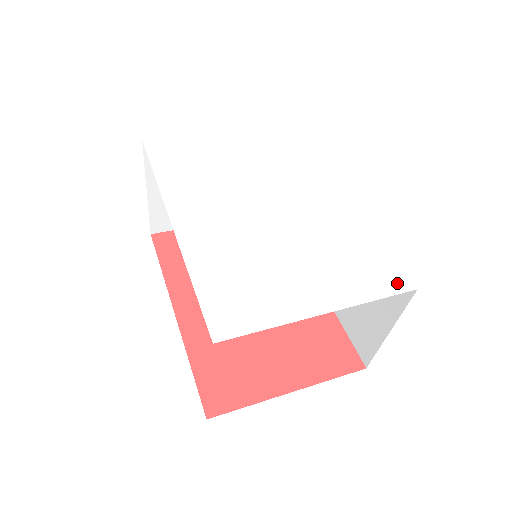
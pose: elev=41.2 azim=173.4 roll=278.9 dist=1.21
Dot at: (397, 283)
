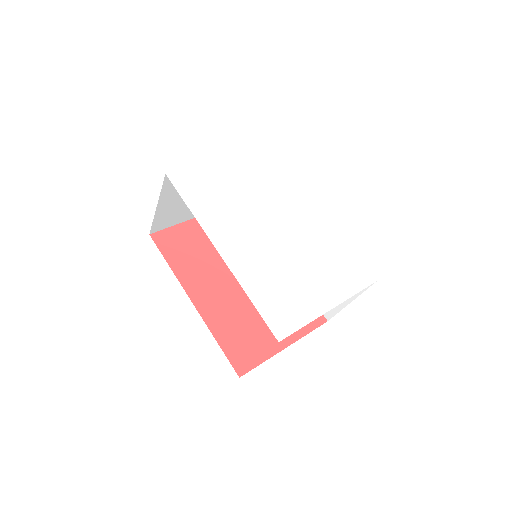
Dot at: (366, 278)
